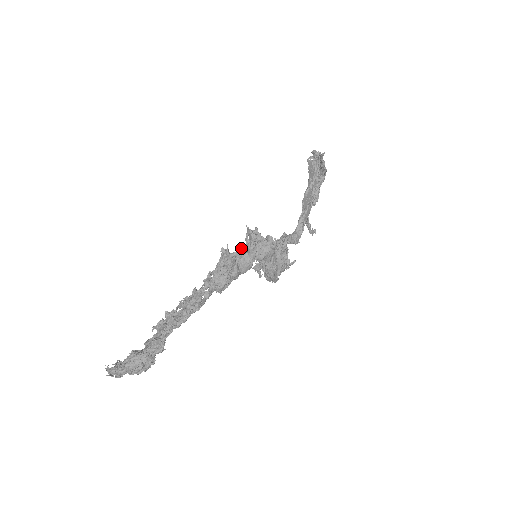
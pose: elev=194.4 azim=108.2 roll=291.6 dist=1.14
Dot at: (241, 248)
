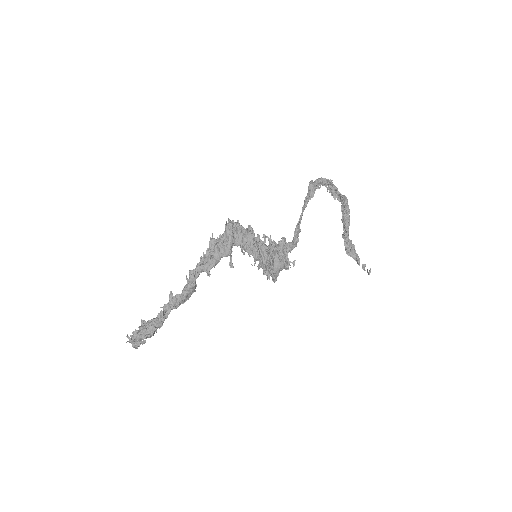
Dot at: (223, 235)
